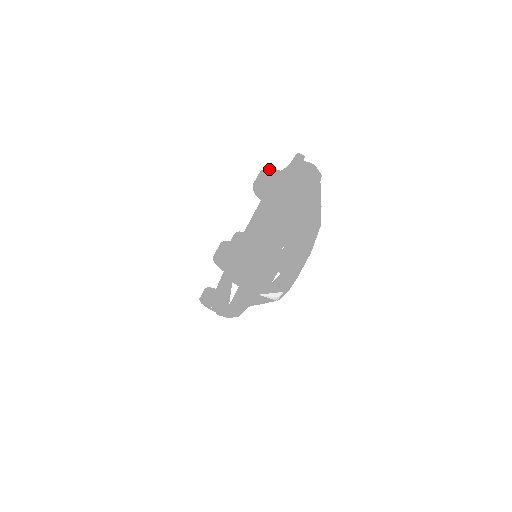
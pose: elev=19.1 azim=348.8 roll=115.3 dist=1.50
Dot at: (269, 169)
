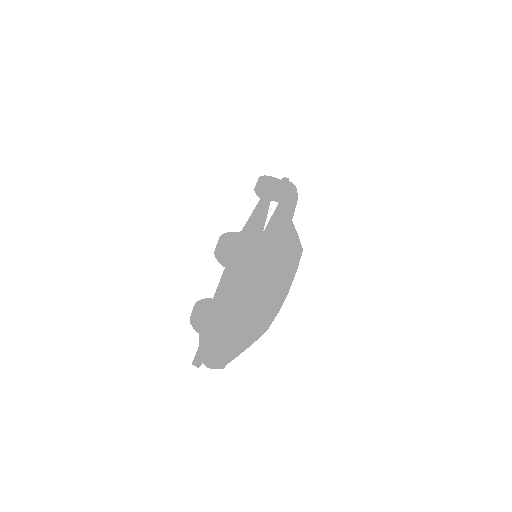
Dot at: (222, 249)
